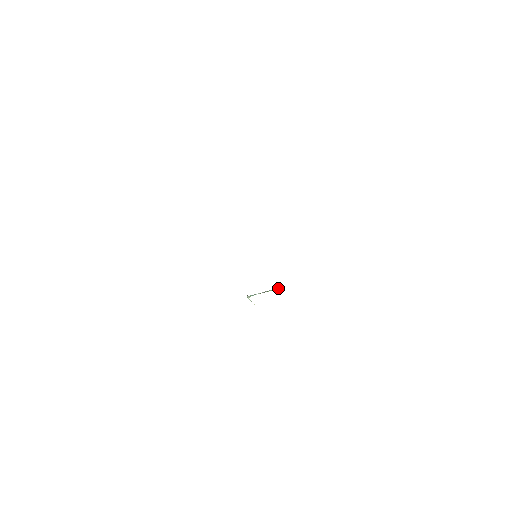
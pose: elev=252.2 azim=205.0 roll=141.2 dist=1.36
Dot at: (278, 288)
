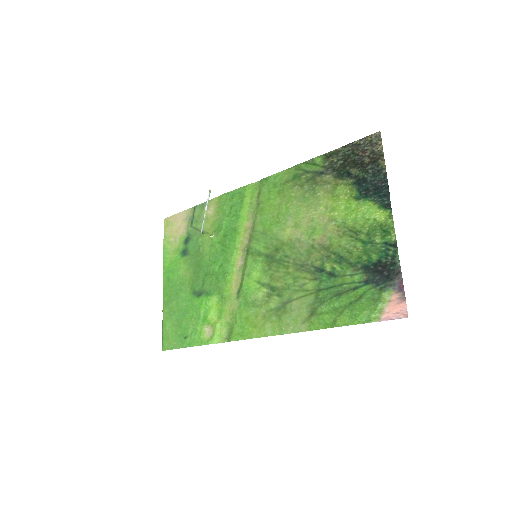
Dot at: (210, 192)
